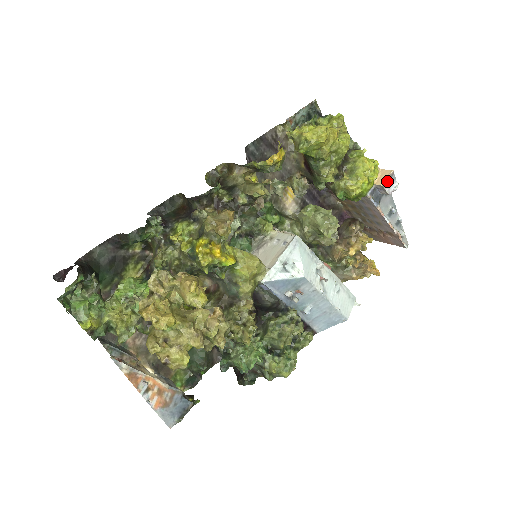
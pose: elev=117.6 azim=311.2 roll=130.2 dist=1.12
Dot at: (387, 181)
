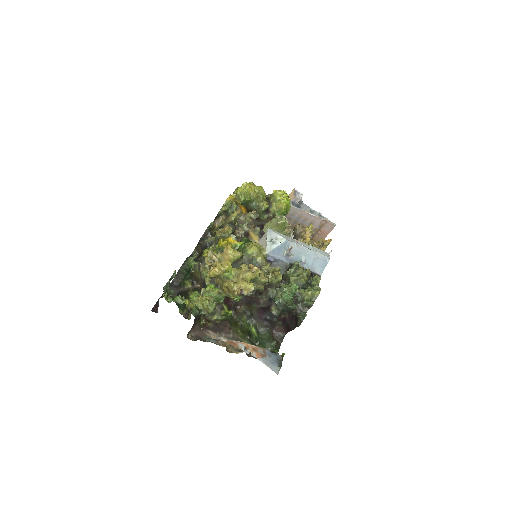
Dot at: (295, 194)
